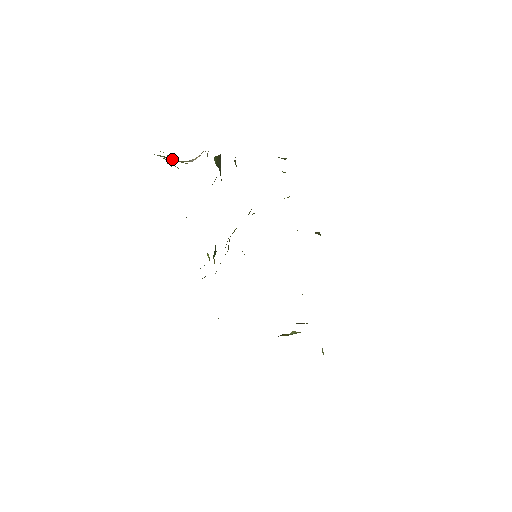
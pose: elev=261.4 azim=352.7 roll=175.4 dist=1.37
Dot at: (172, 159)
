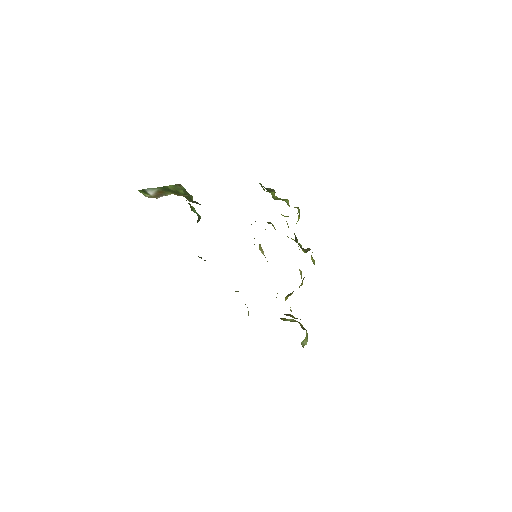
Dot at: (147, 195)
